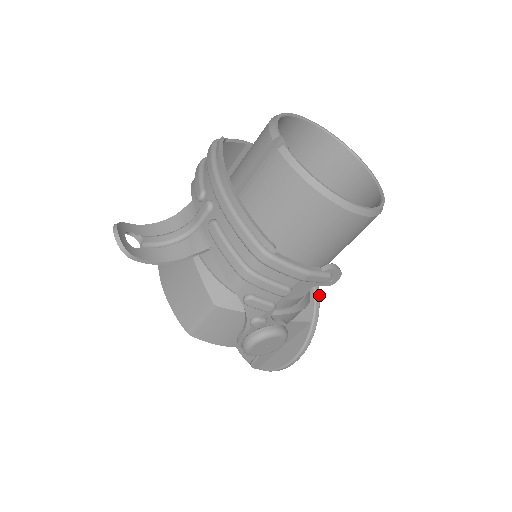
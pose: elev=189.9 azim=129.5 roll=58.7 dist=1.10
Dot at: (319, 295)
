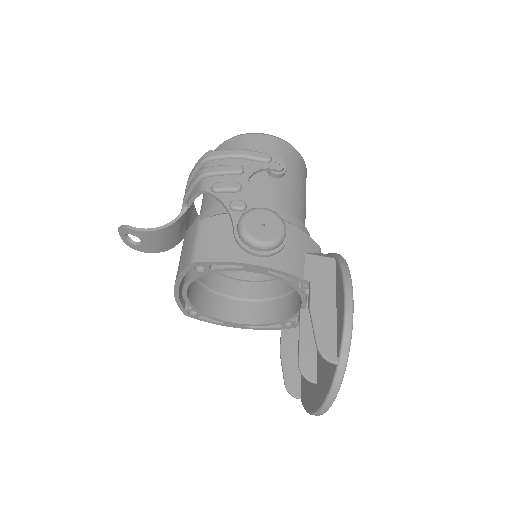
Dot at: occluded
